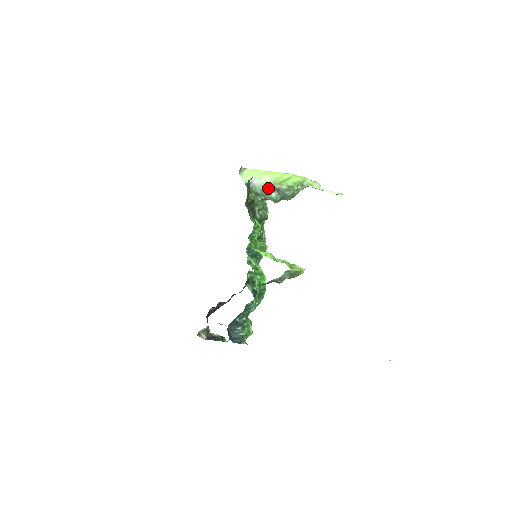
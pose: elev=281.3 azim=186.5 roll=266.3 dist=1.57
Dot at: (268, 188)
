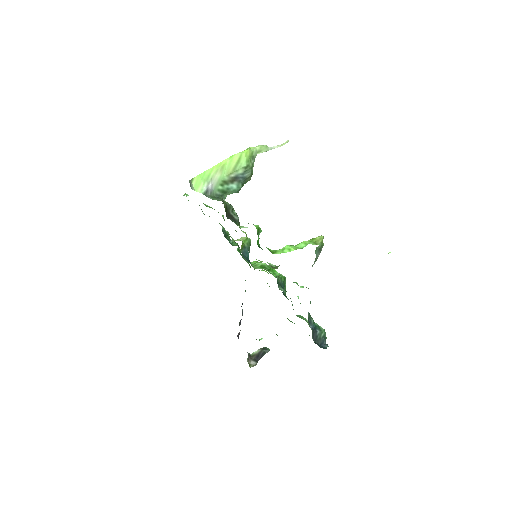
Dot at: (225, 183)
